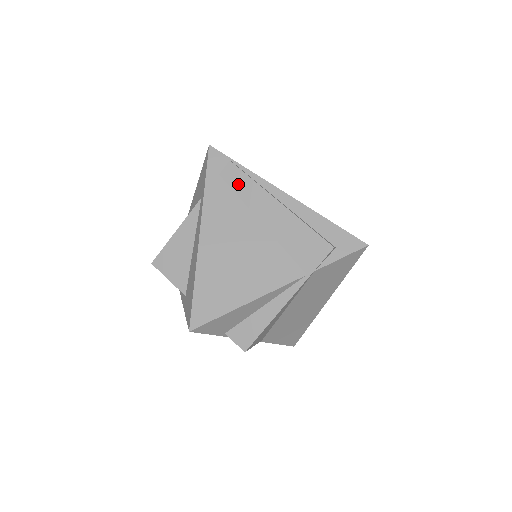
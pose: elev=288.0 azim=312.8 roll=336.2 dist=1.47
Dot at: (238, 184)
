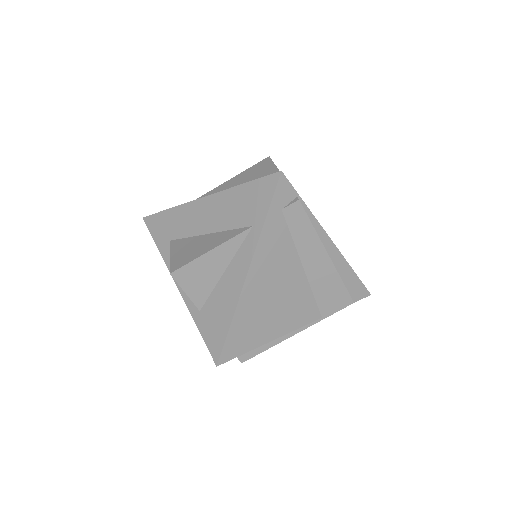
Dot at: (297, 226)
